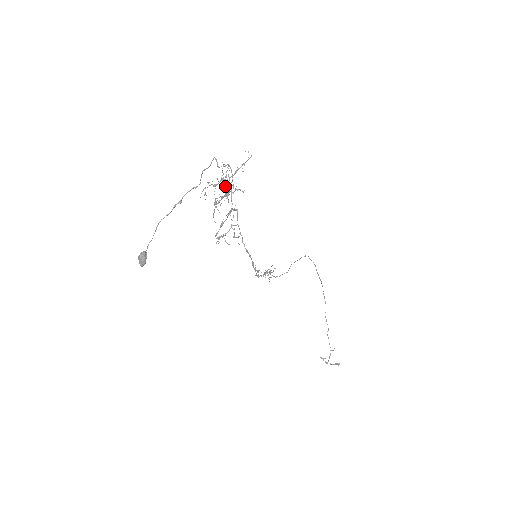
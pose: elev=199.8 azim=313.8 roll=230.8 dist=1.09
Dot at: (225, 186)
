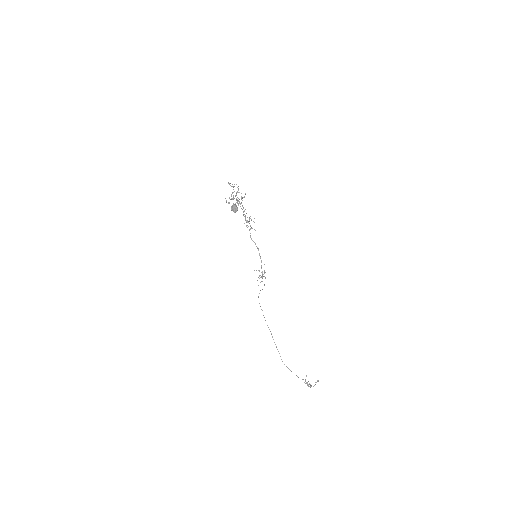
Dot at: occluded
